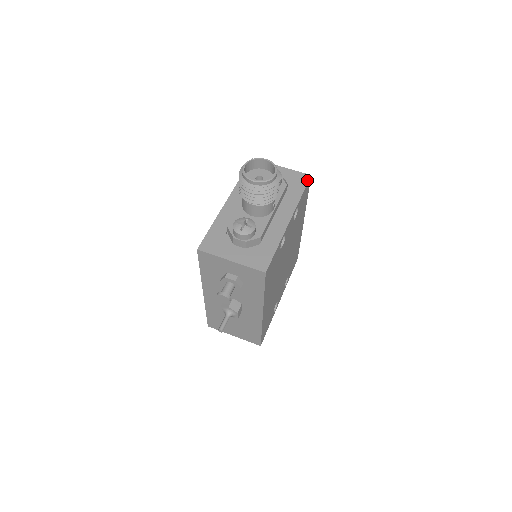
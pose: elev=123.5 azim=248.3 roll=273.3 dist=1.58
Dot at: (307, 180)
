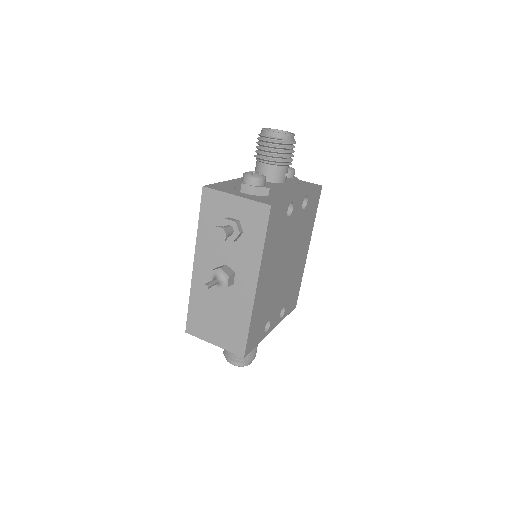
Dot at: (318, 186)
